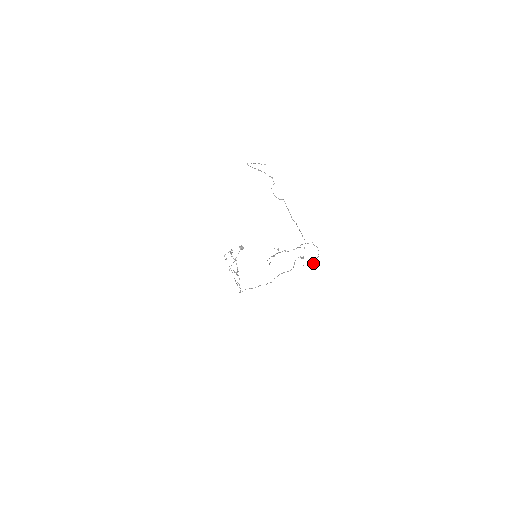
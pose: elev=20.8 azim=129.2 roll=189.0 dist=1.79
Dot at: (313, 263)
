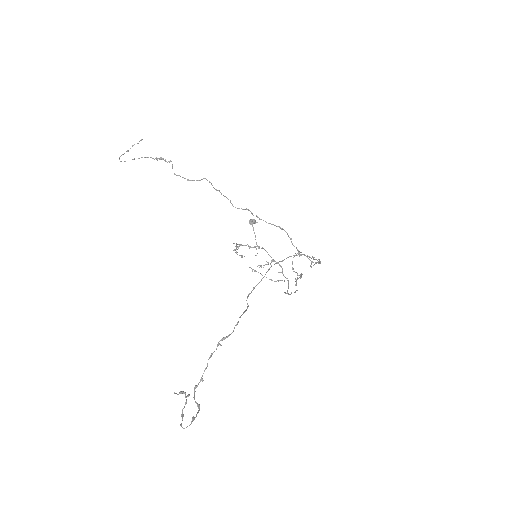
Dot at: occluded
